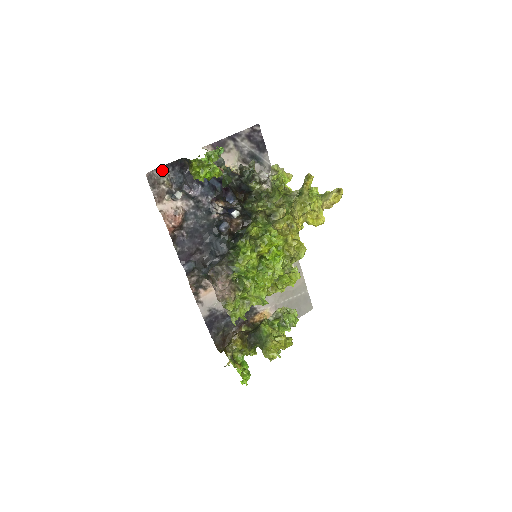
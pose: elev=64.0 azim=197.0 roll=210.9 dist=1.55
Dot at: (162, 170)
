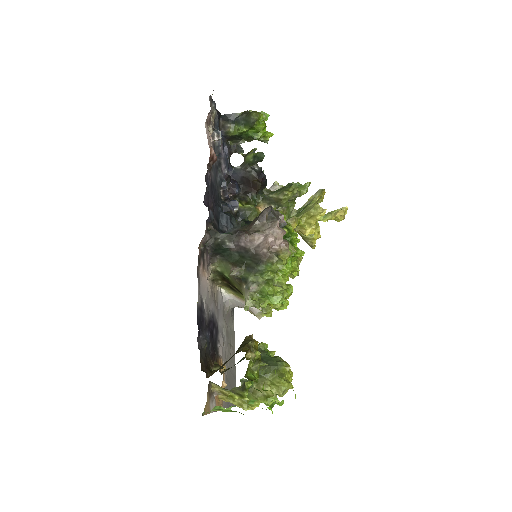
Dot at: (213, 103)
